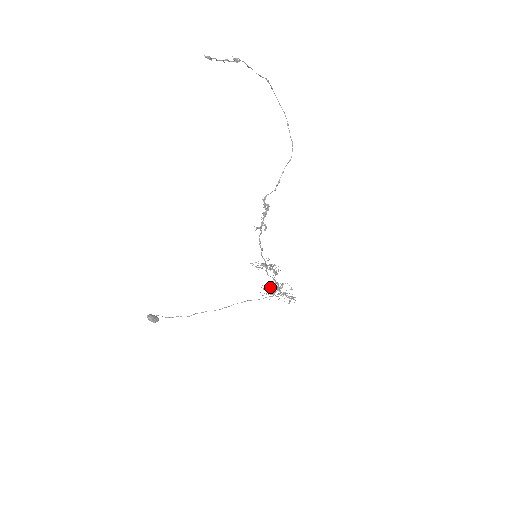
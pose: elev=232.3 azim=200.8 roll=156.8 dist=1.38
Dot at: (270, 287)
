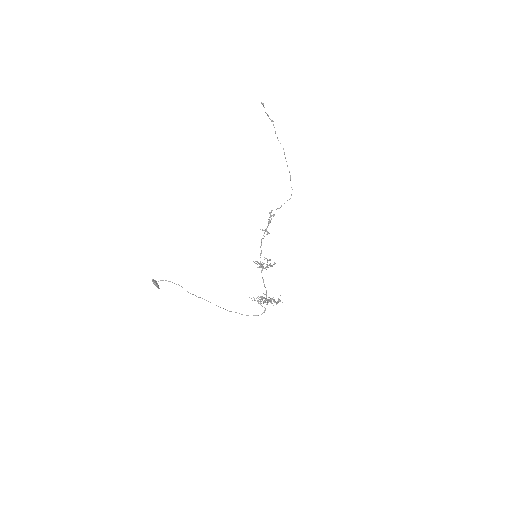
Dot at: (258, 300)
